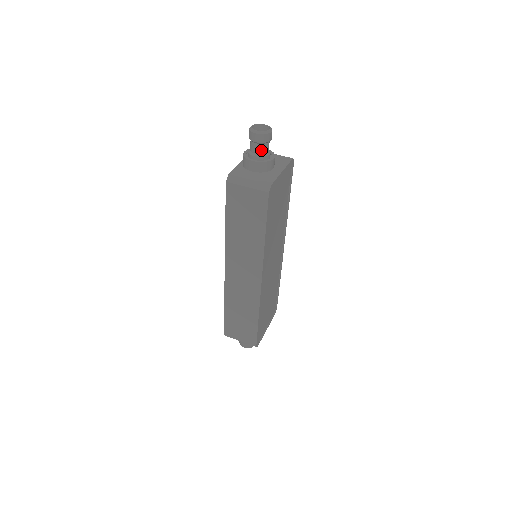
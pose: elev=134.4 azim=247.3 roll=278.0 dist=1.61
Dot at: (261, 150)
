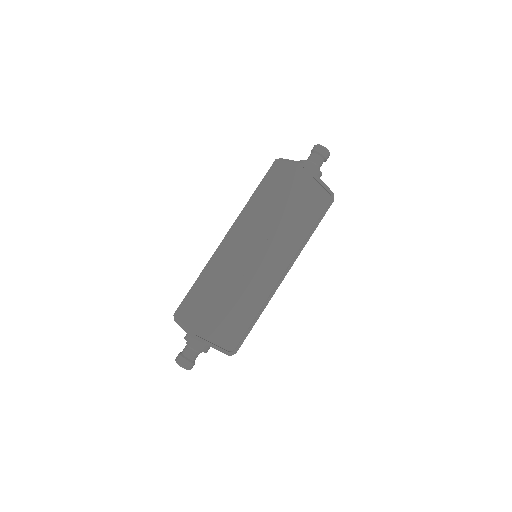
Dot at: (314, 158)
